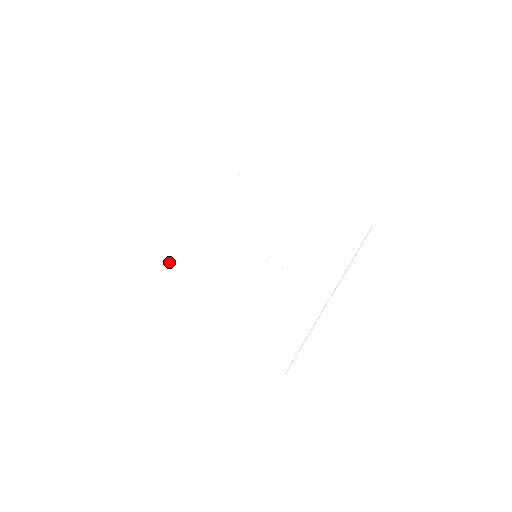
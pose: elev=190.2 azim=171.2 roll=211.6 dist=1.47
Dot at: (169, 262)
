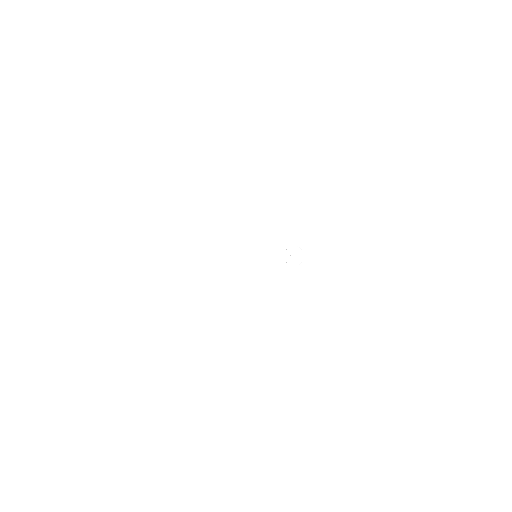
Dot at: (163, 317)
